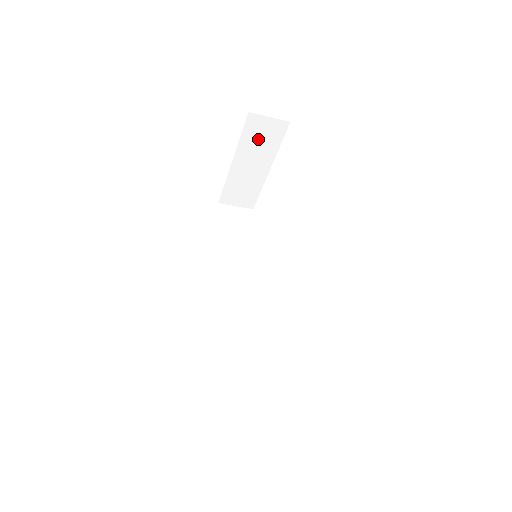
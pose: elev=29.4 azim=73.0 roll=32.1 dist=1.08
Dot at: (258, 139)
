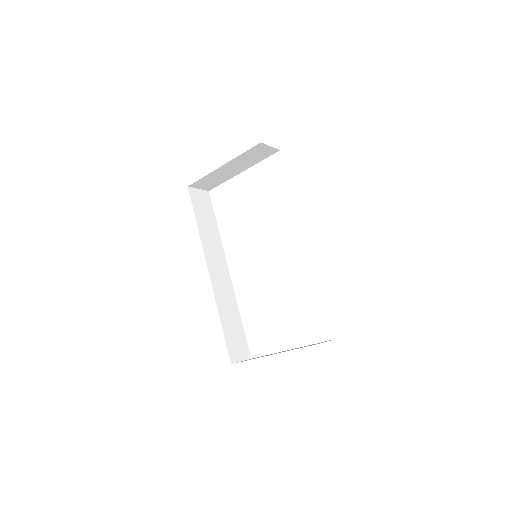
Dot at: (252, 156)
